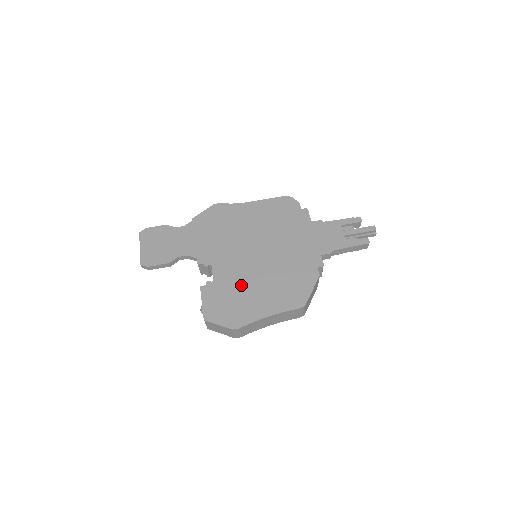
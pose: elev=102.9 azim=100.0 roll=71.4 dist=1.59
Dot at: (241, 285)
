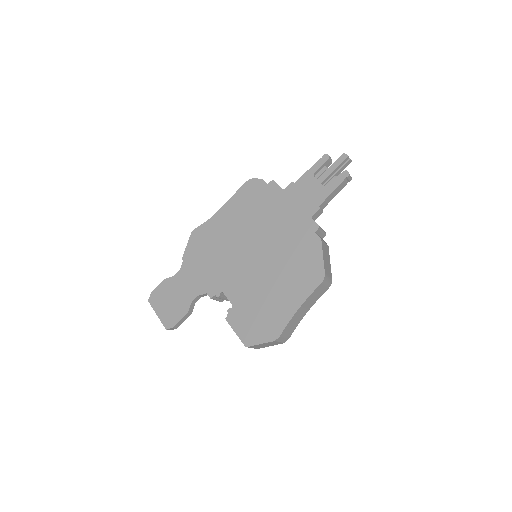
Dot at: (258, 294)
